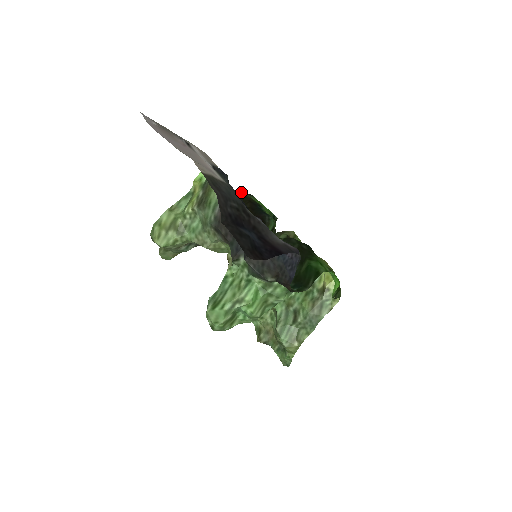
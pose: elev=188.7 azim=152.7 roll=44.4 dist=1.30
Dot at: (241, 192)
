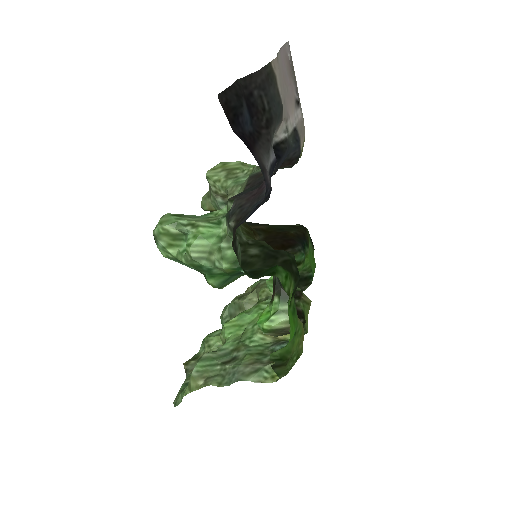
Dot at: (307, 229)
